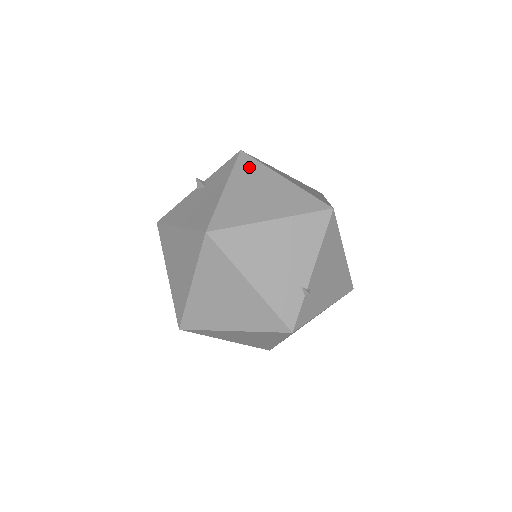
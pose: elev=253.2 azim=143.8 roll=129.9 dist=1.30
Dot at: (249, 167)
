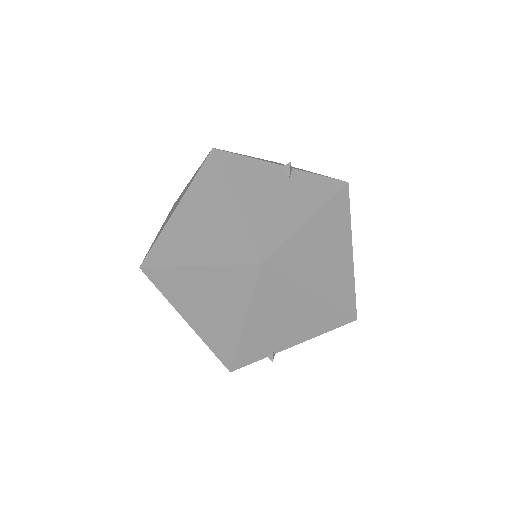
Dot at: (340, 212)
